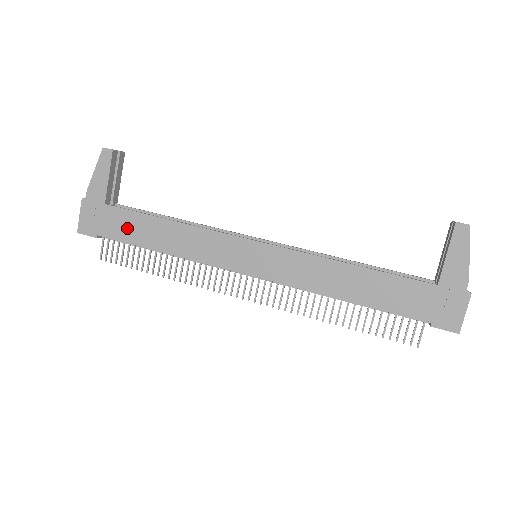
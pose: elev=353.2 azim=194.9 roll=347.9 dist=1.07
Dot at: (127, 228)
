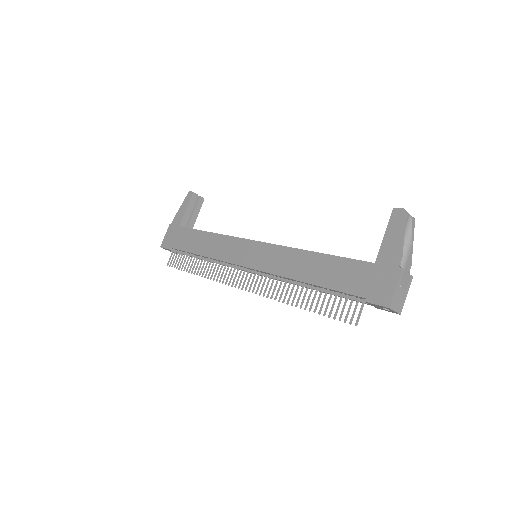
Dot at: (186, 241)
